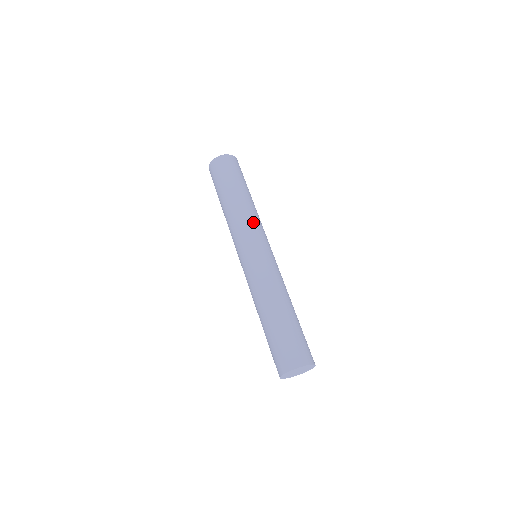
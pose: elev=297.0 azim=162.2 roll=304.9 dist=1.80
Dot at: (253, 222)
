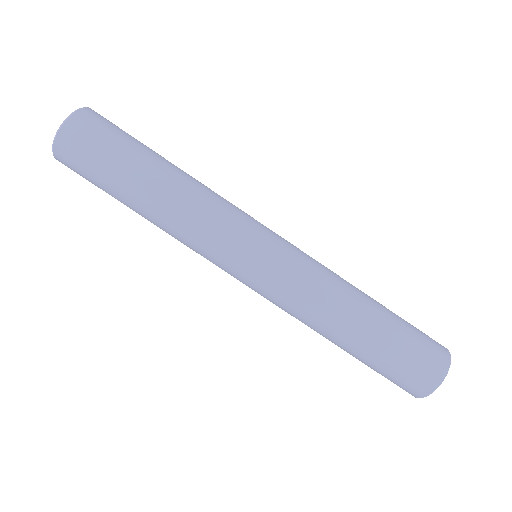
Dot at: (205, 233)
